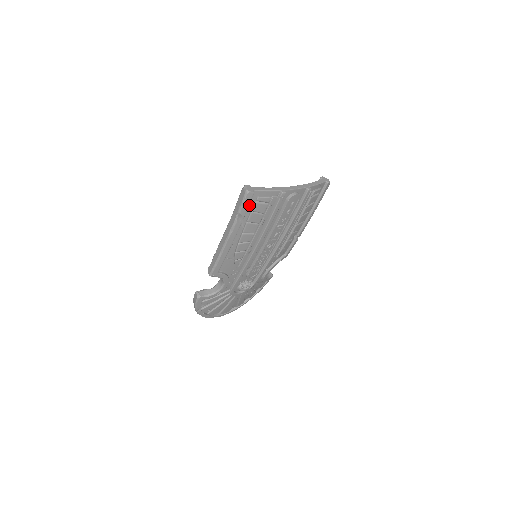
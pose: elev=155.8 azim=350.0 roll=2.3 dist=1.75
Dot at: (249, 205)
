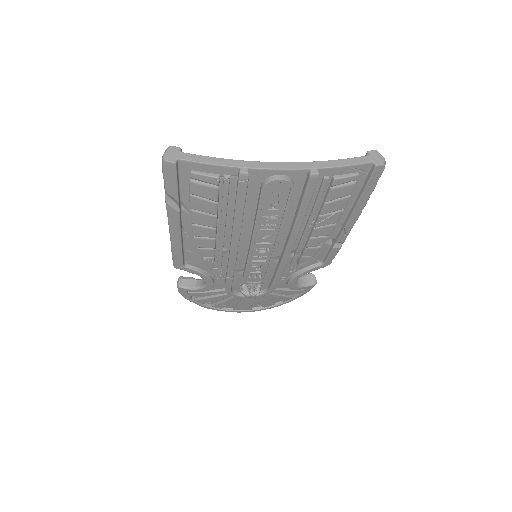
Dot at: (182, 182)
